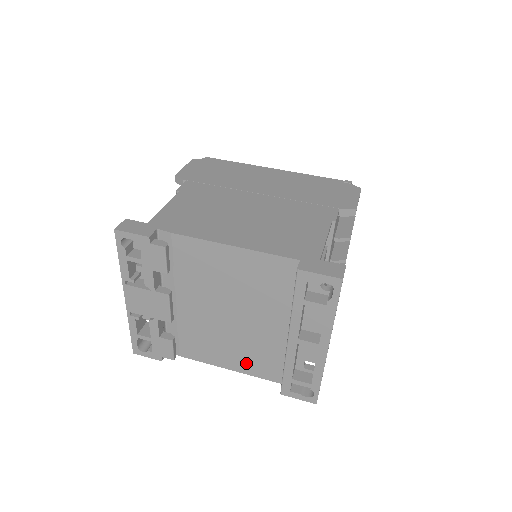
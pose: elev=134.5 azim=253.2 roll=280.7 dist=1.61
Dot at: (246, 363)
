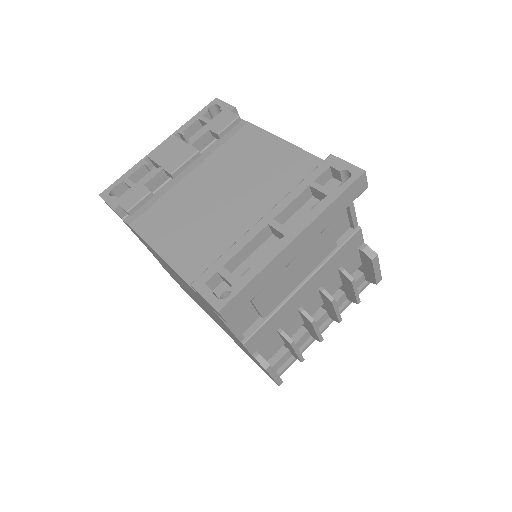
Dot at: (185, 252)
